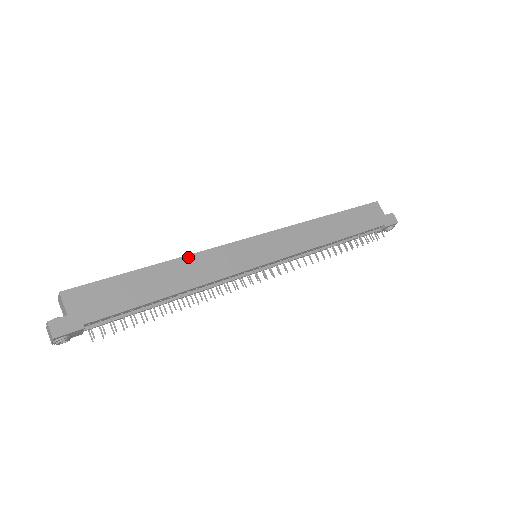
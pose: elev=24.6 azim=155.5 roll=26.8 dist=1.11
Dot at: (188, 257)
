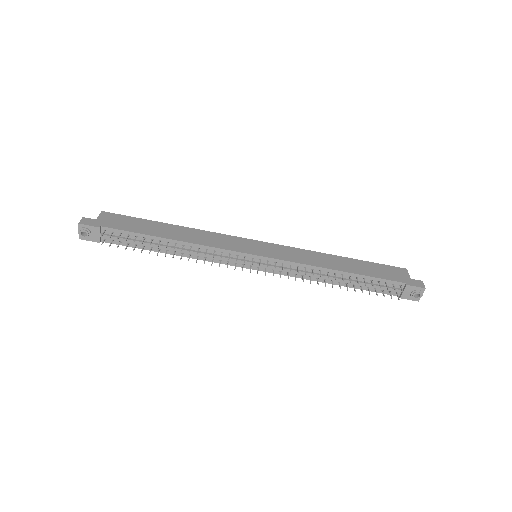
Dot at: (197, 230)
